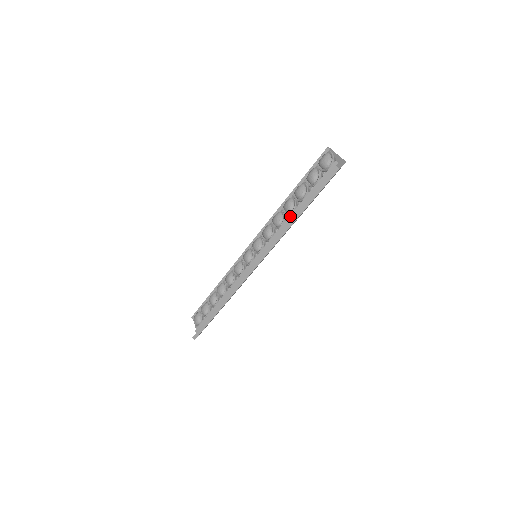
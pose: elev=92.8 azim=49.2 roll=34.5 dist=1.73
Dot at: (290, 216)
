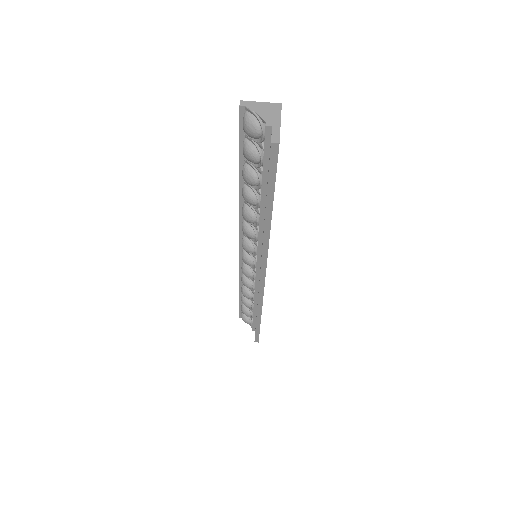
Dot at: (260, 211)
